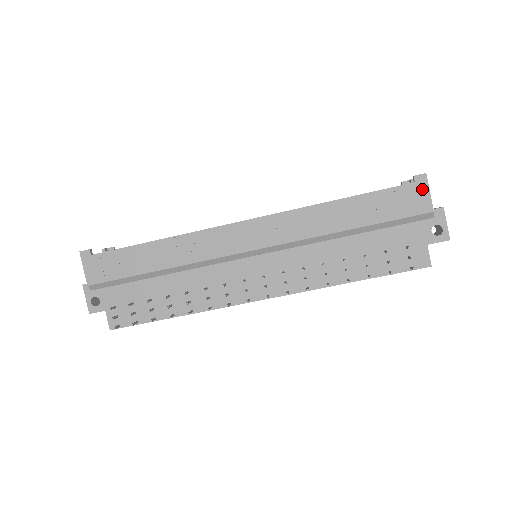
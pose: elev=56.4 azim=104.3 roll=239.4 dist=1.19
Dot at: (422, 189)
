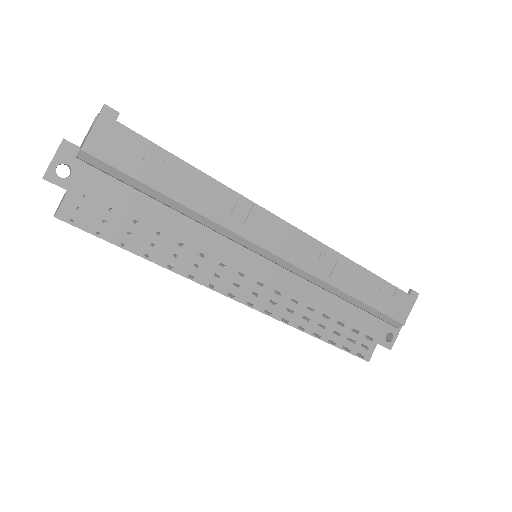
Dot at: (410, 303)
